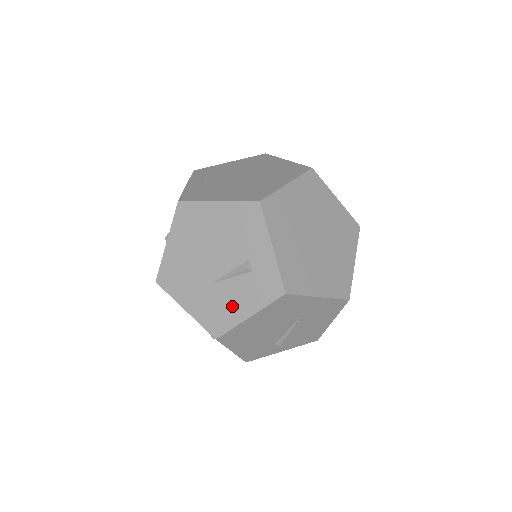
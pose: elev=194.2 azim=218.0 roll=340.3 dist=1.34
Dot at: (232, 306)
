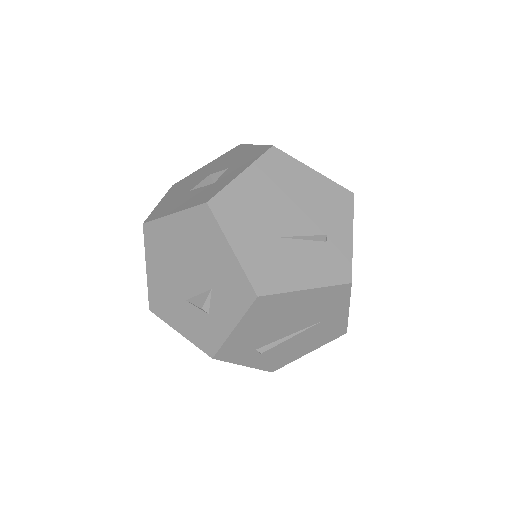
Dot at: (292, 270)
